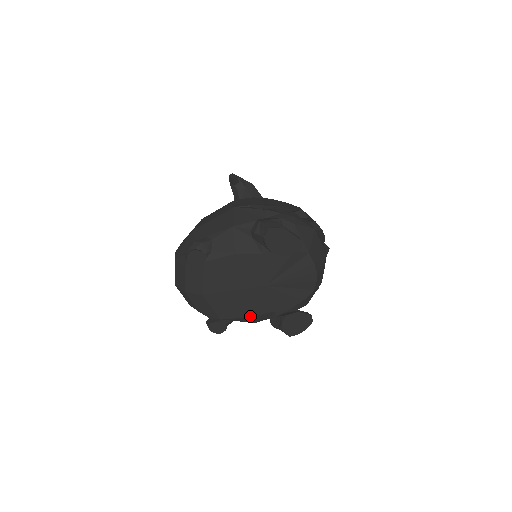
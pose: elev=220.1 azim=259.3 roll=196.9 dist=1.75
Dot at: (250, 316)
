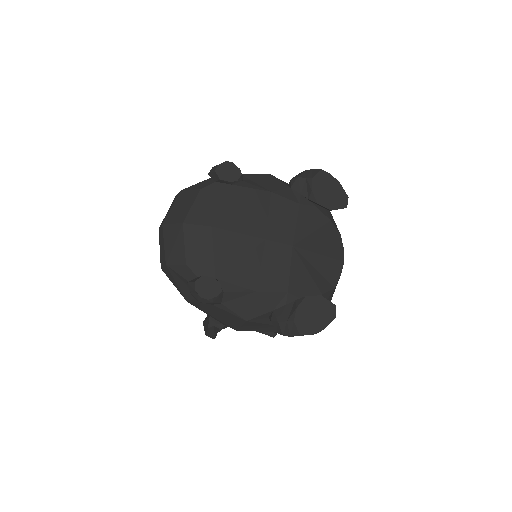
Dot at: (255, 289)
